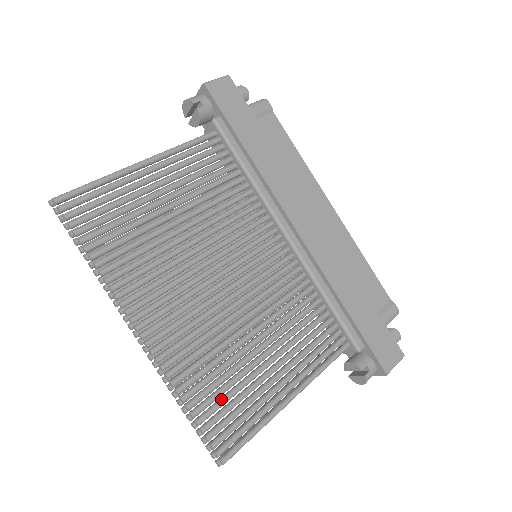
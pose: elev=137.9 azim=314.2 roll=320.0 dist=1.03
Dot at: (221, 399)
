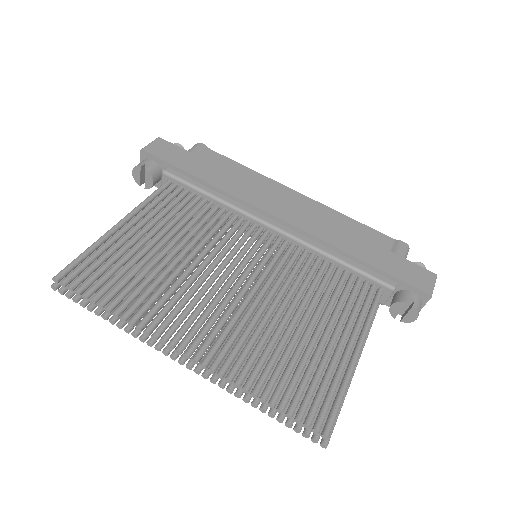
Dot at: (291, 379)
